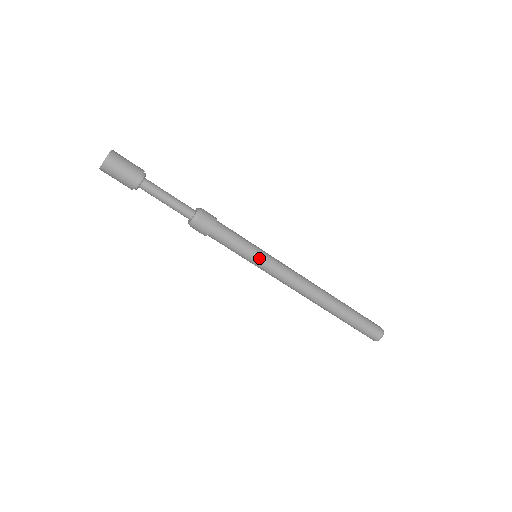
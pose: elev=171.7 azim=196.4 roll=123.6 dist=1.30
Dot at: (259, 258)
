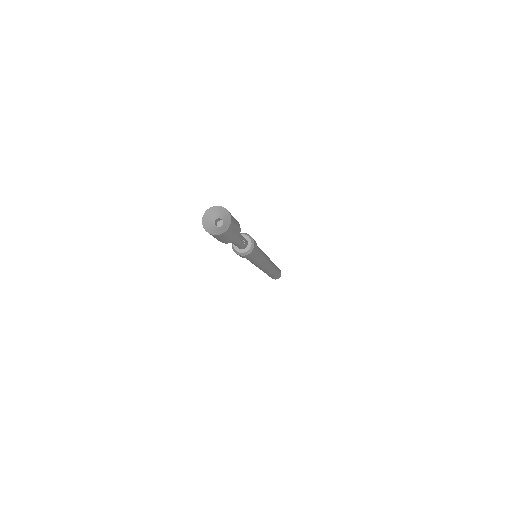
Dot at: (263, 259)
